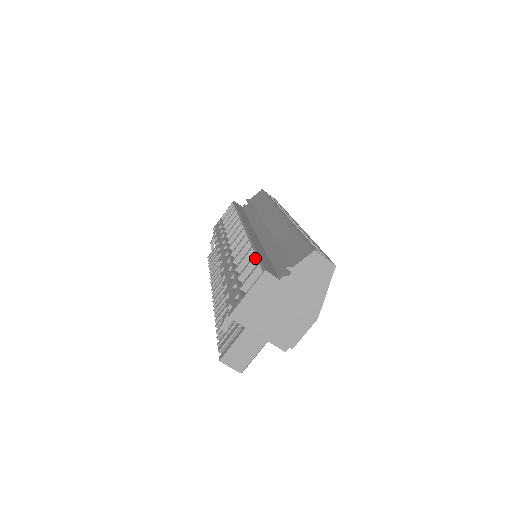
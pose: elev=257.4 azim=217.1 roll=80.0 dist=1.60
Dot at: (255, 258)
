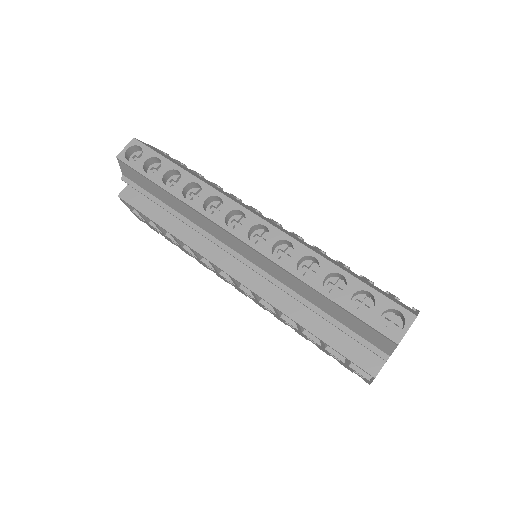
Dot at: (325, 342)
